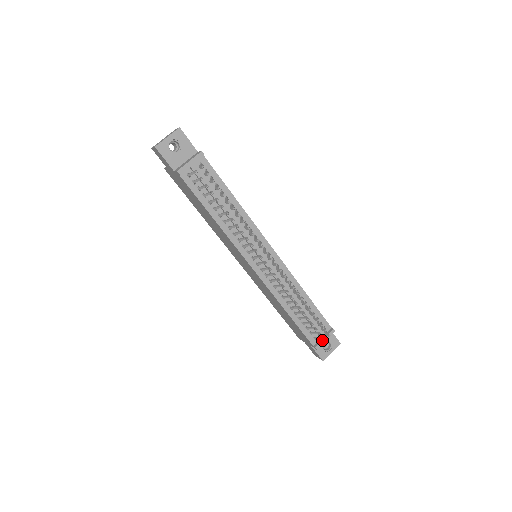
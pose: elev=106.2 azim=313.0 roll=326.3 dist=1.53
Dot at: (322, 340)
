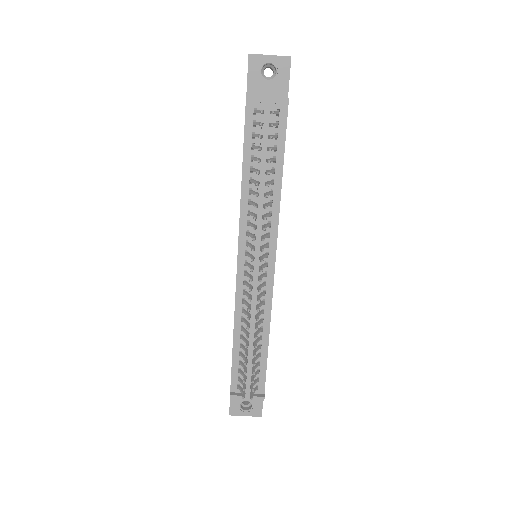
Dot at: occluded
